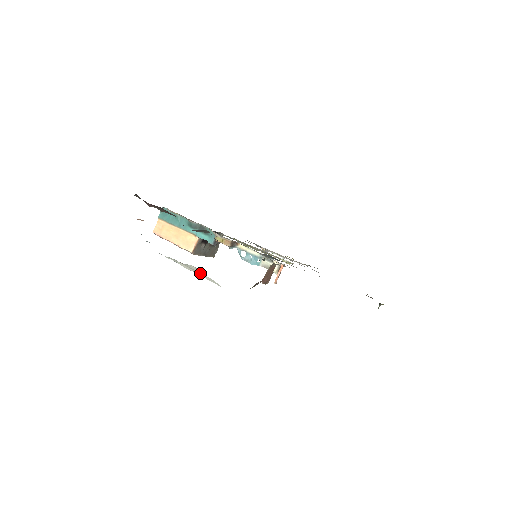
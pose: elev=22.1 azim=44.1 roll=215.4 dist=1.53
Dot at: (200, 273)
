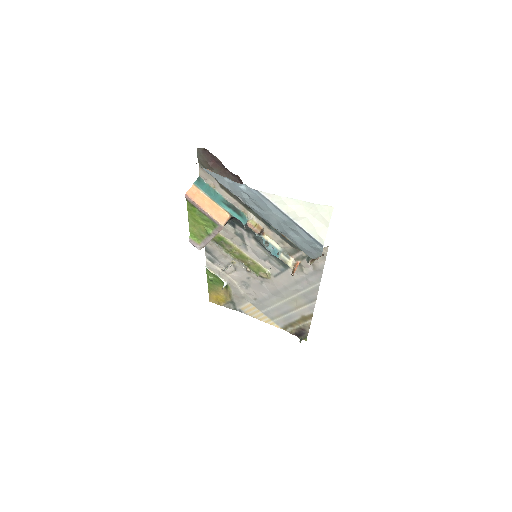
Dot at: (318, 219)
